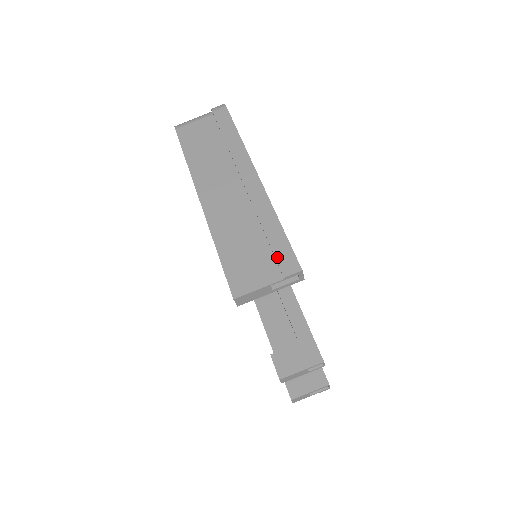
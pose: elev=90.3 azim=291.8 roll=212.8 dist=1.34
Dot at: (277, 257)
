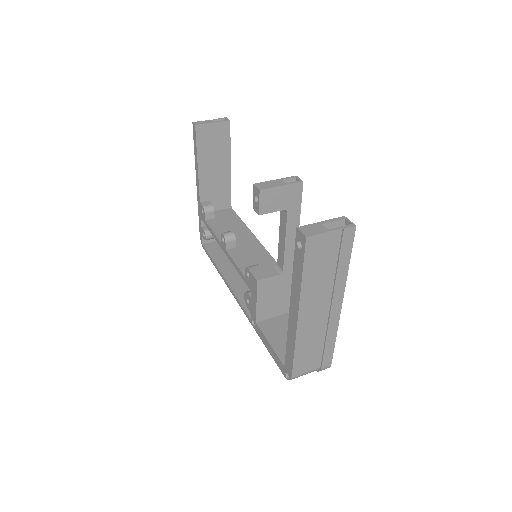
Dot at: occluded
